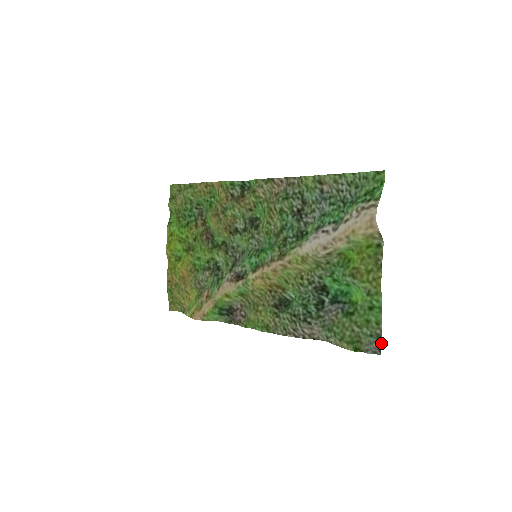
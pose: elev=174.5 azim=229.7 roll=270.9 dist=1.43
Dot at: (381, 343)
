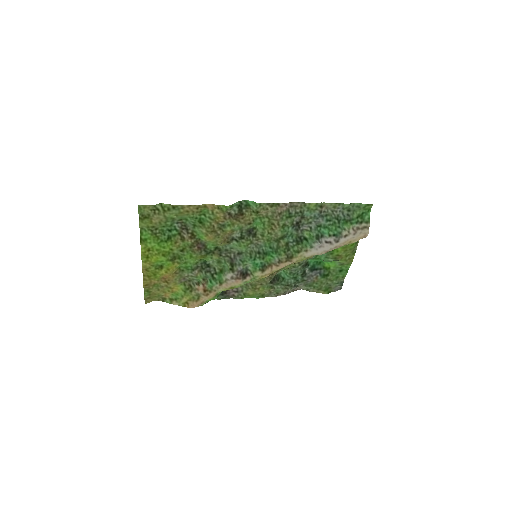
Dot at: occluded
